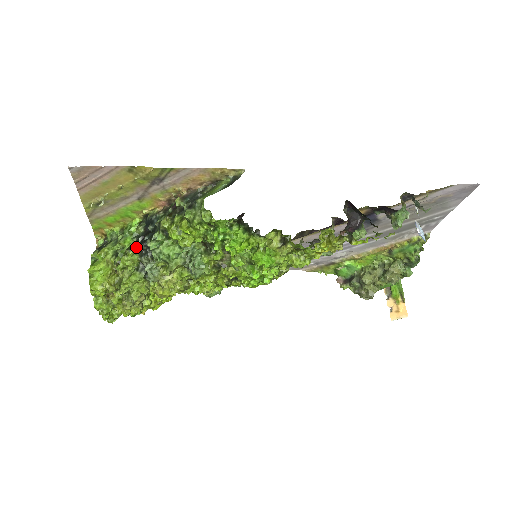
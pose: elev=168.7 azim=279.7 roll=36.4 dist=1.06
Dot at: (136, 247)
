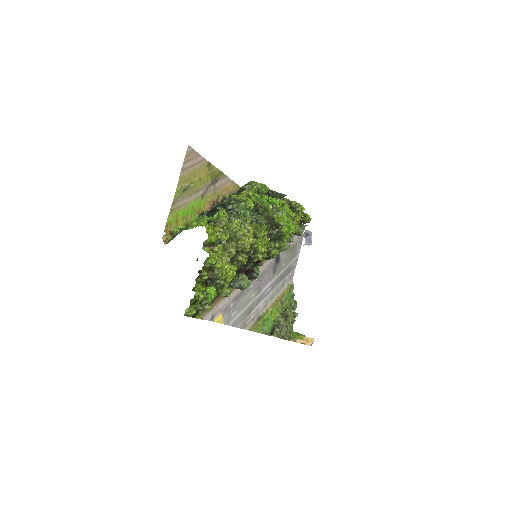
Dot at: occluded
